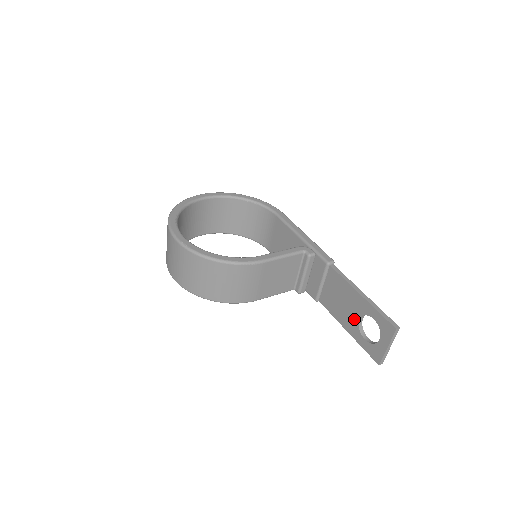
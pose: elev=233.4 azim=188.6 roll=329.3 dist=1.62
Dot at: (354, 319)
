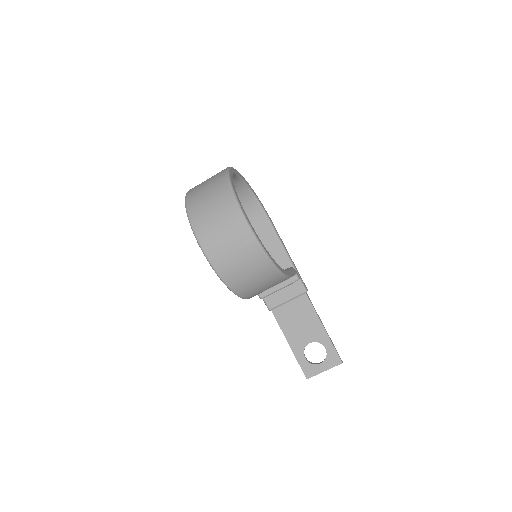
Dot at: (304, 340)
